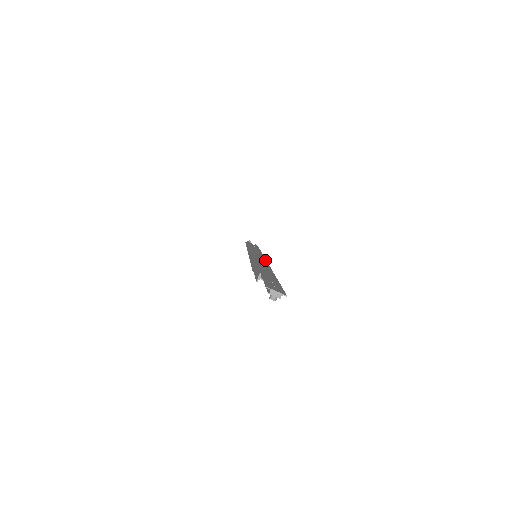
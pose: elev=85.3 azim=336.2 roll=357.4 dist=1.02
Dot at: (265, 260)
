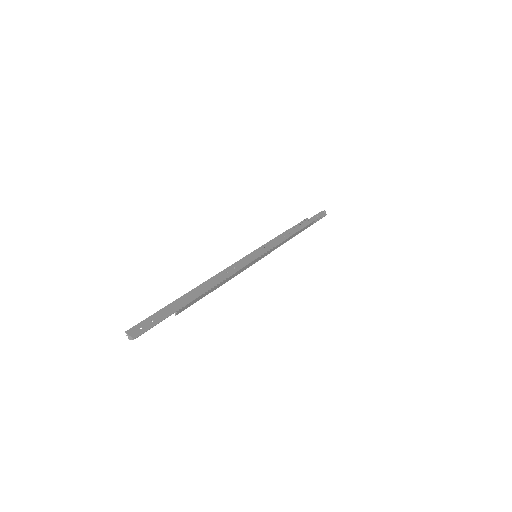
Dot at: (234, 272)
